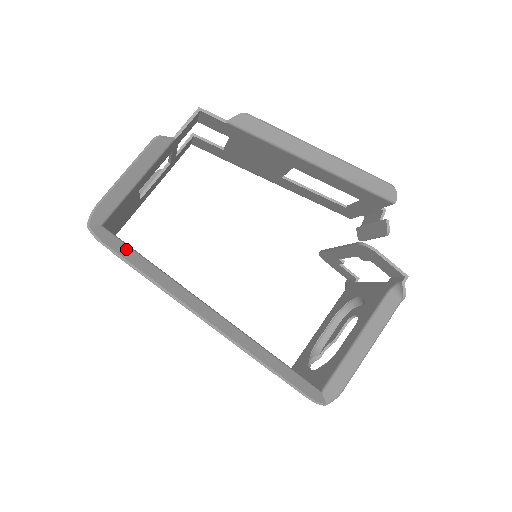
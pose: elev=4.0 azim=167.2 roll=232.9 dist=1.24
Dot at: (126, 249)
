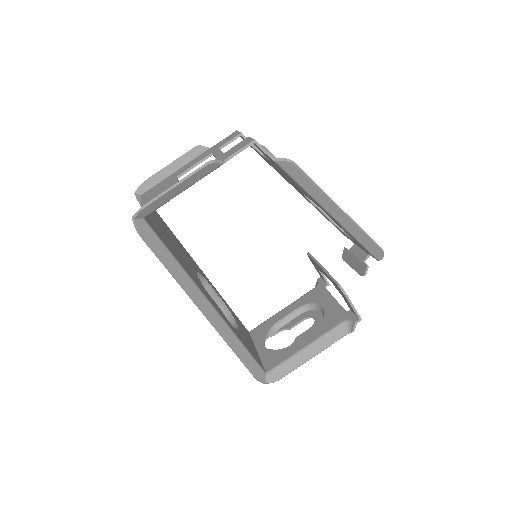
Dot at: (158, 243)
